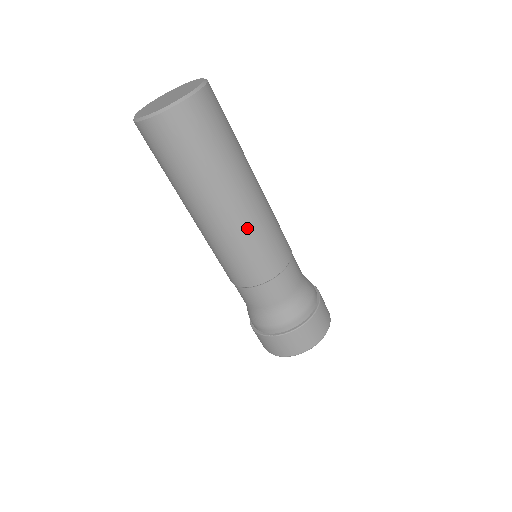
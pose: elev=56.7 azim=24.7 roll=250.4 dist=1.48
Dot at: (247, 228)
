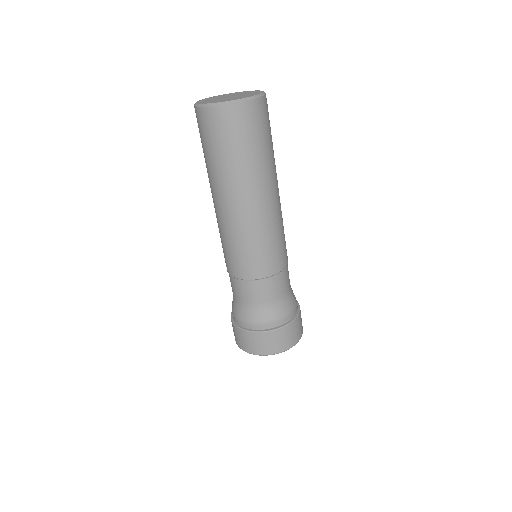
Dot at: (245, 228)
